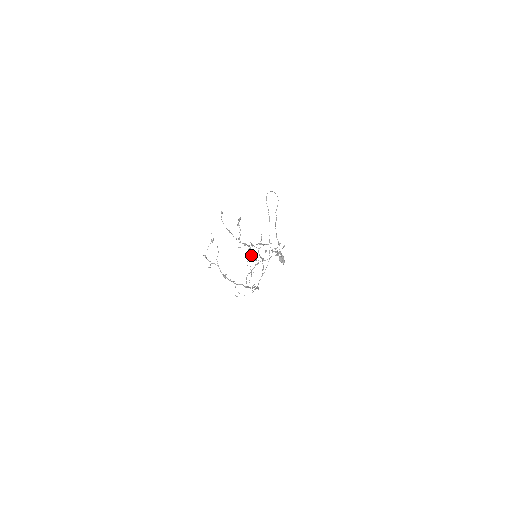
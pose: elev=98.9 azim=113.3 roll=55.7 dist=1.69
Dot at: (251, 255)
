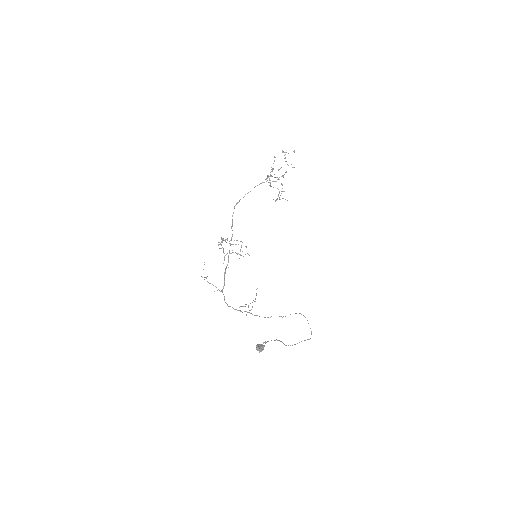
Dot at: (268, 175)
